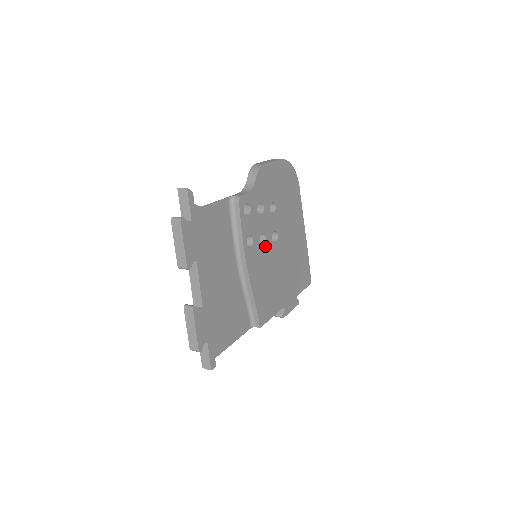
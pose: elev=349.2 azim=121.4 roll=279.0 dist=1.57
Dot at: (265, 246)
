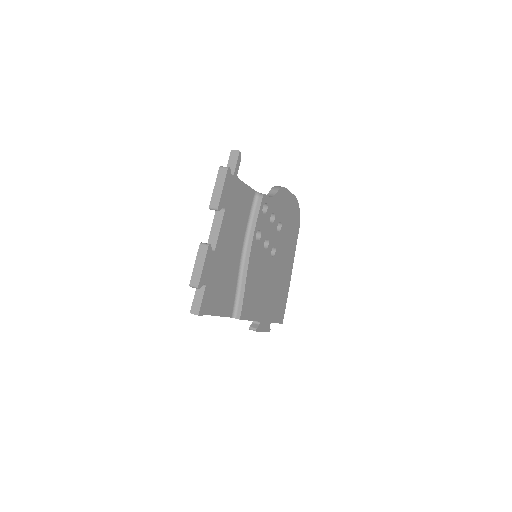
Dot at: (265, 252)
